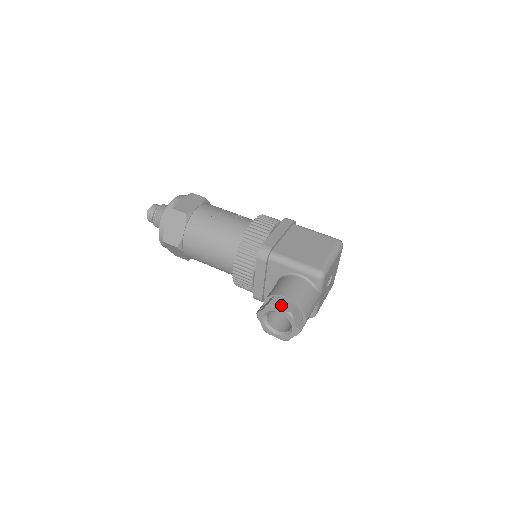
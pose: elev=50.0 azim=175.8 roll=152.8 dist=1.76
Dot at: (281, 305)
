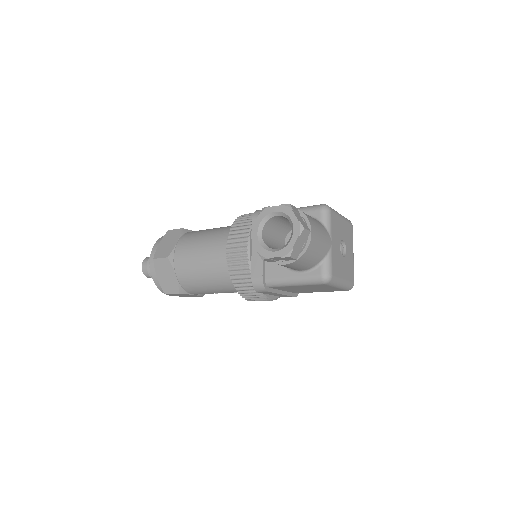
Dot at: occluded
